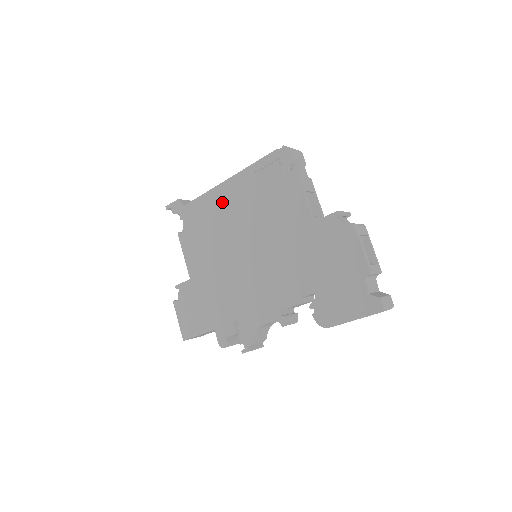
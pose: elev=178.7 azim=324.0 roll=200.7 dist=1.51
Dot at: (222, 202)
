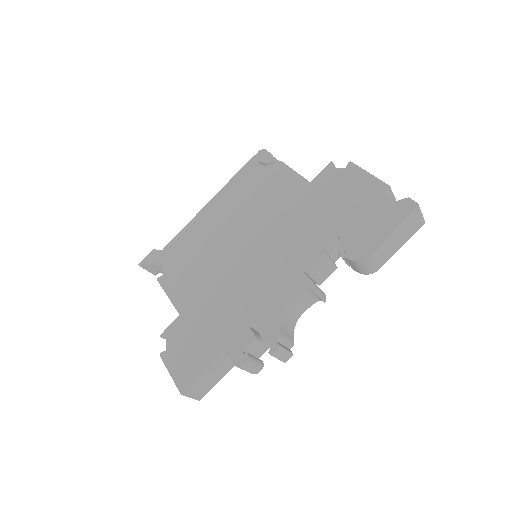
Dot at: (206, 222)
